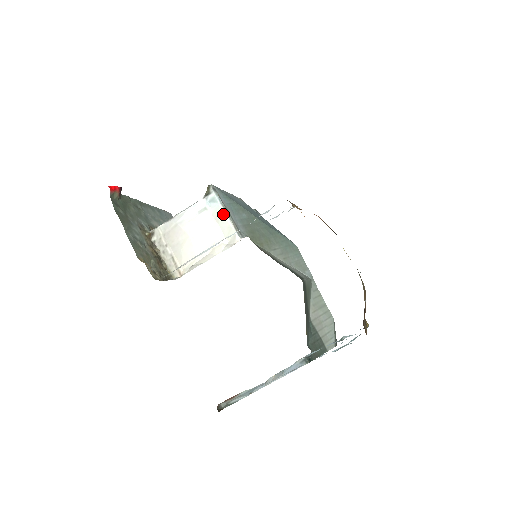
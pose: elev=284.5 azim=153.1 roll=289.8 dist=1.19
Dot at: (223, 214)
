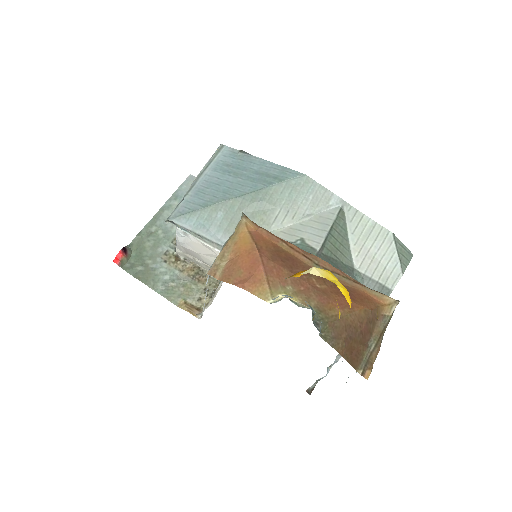
Dot at: occluded
